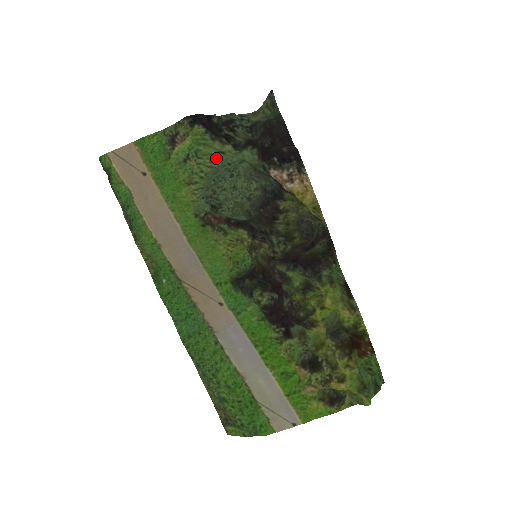
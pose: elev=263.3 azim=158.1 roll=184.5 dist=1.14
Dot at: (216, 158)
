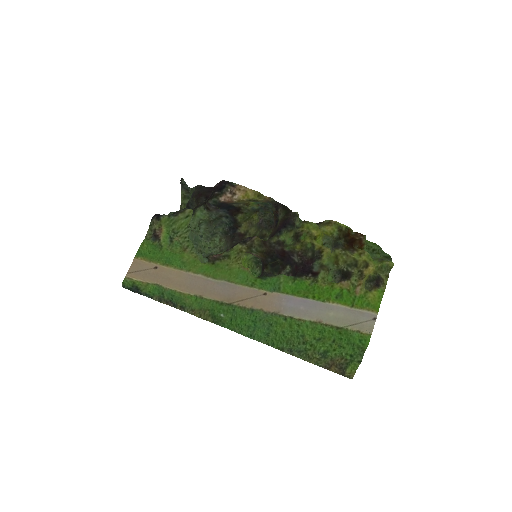
Dot at: (186, 223)
